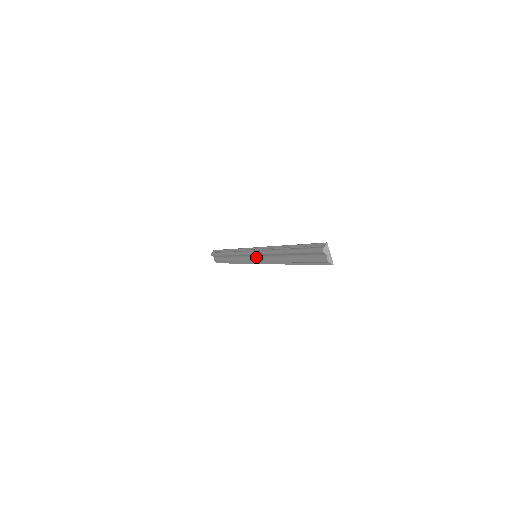
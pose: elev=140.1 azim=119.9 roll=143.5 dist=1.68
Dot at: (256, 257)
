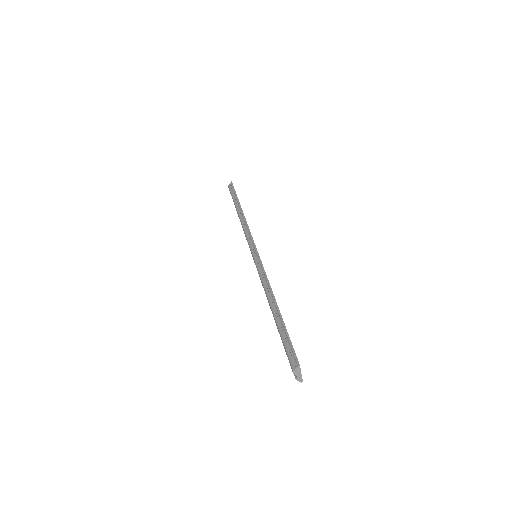
Dot at: occluded
